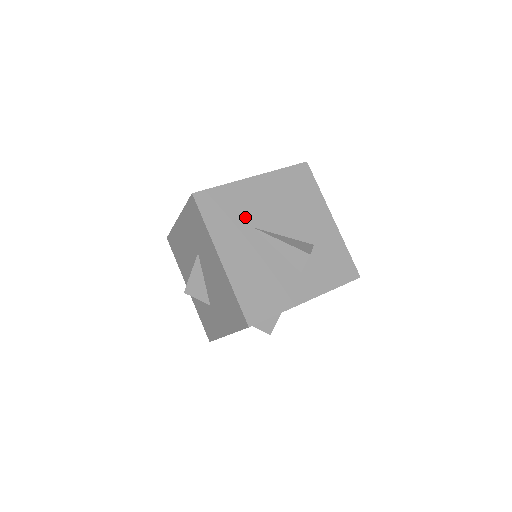
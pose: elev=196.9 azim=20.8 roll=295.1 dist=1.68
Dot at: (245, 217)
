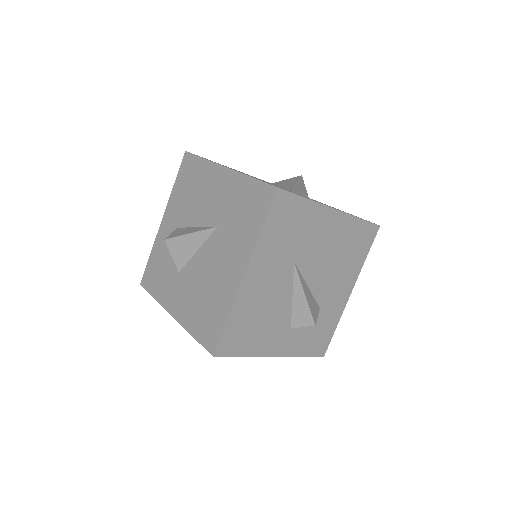
Dot at: (297, 246)
